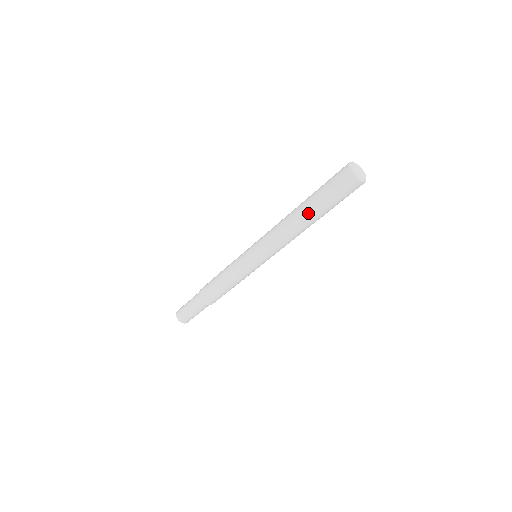
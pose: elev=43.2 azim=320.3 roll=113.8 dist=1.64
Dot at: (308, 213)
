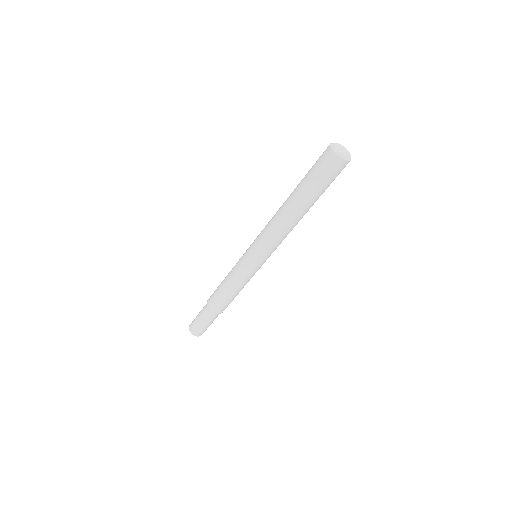
Dot at: (301, 205)
